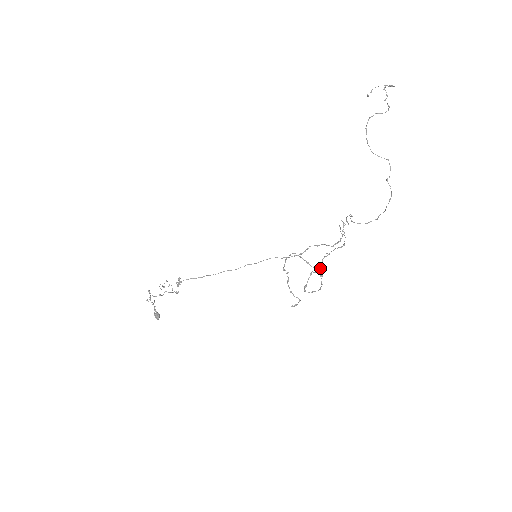
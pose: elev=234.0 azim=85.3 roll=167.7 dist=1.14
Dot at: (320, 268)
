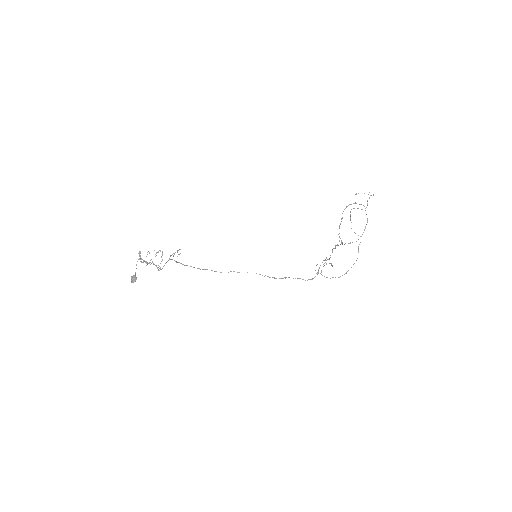
Dot at: (329, 258)
